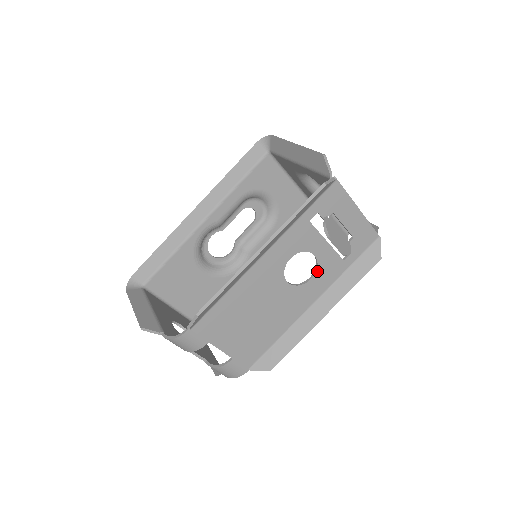
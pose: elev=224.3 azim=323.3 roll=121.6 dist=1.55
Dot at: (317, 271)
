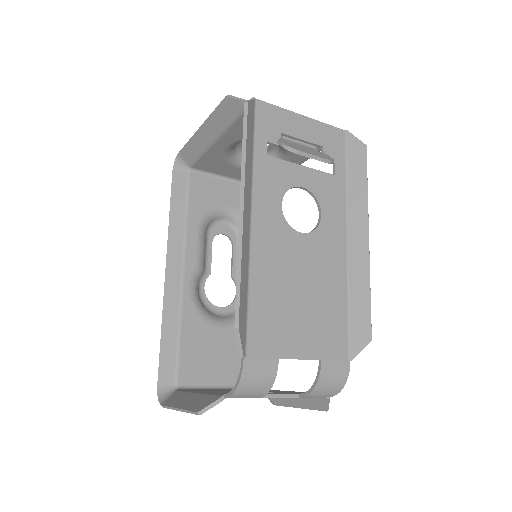
Dot at: (319, 202)
